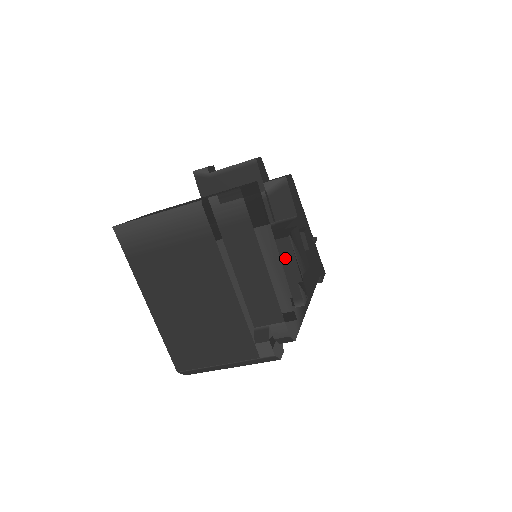
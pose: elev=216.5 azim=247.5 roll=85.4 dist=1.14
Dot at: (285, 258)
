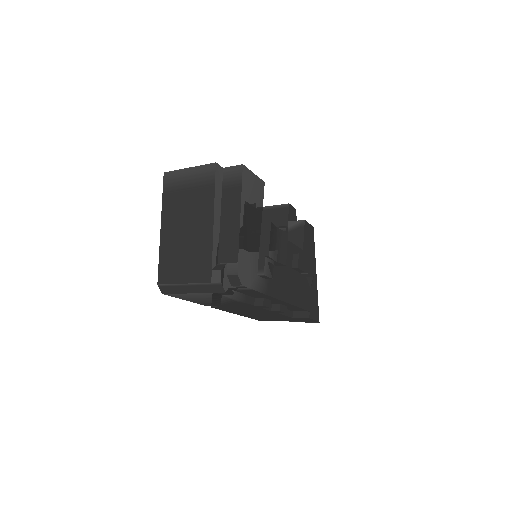
Dot at: (263, 237)
